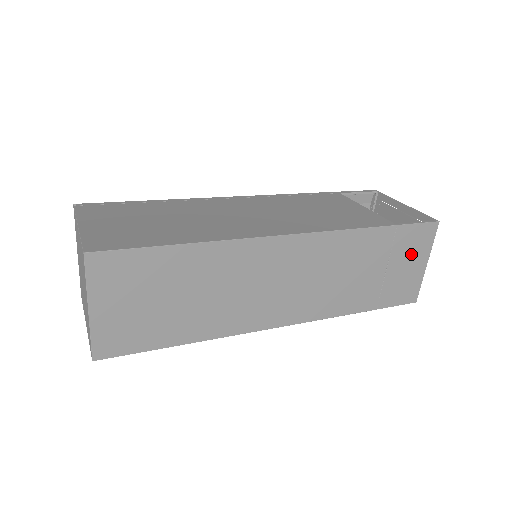
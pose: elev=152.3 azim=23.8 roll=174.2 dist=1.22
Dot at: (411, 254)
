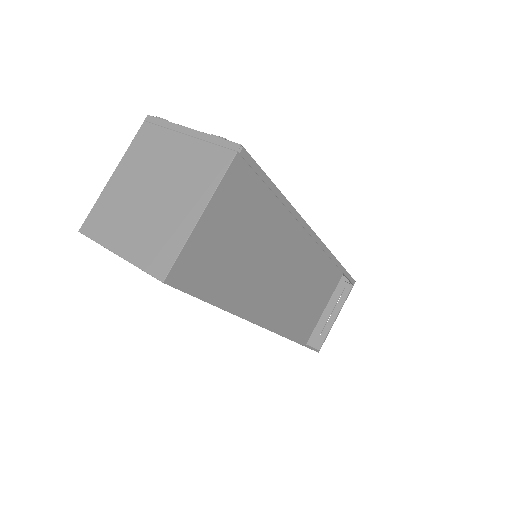
Dot at: occluded
